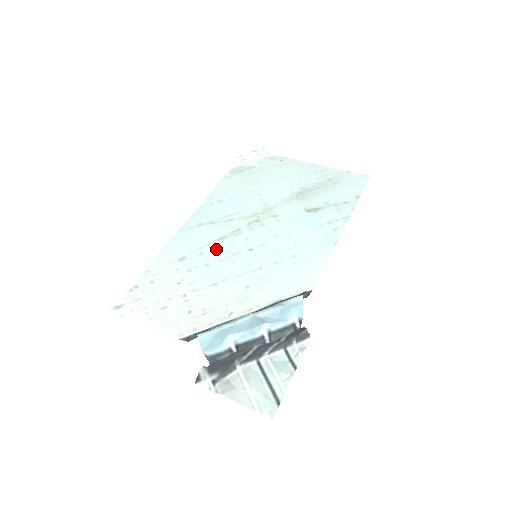
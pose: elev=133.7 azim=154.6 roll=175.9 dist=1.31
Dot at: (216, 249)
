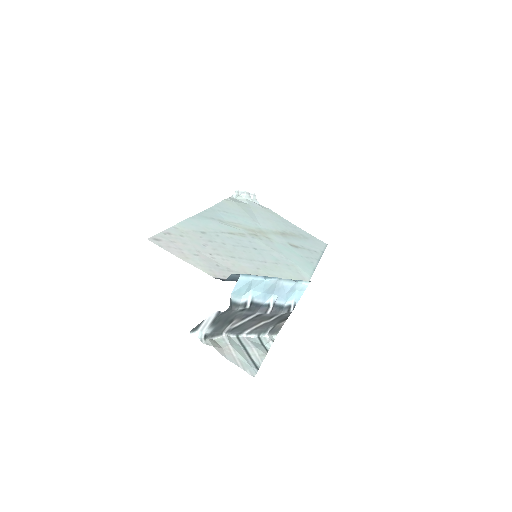
Dot at: (229, 238)
